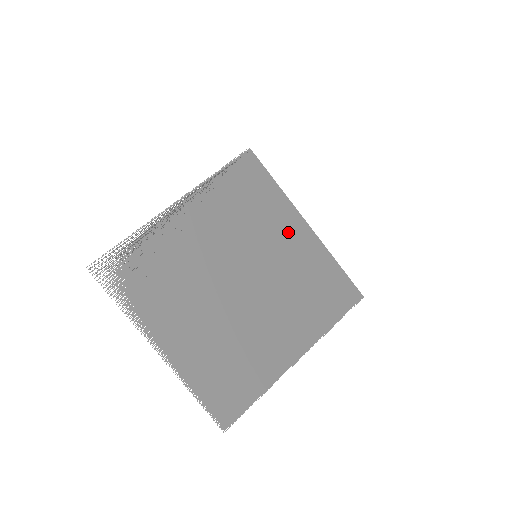
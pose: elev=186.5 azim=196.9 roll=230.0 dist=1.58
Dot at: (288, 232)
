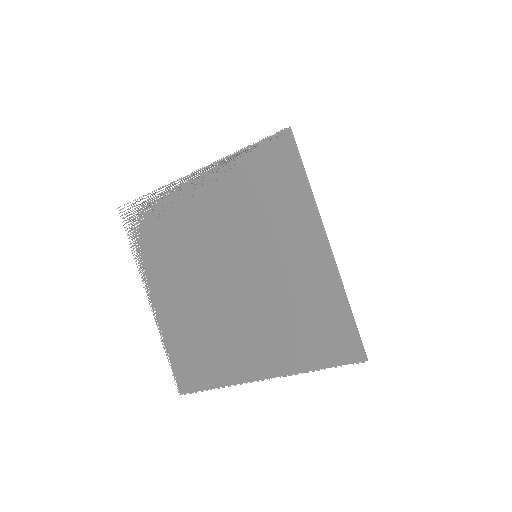
Dot at: (301, 244)
